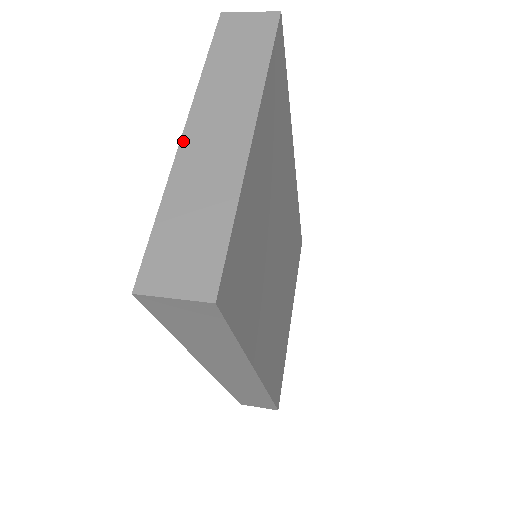
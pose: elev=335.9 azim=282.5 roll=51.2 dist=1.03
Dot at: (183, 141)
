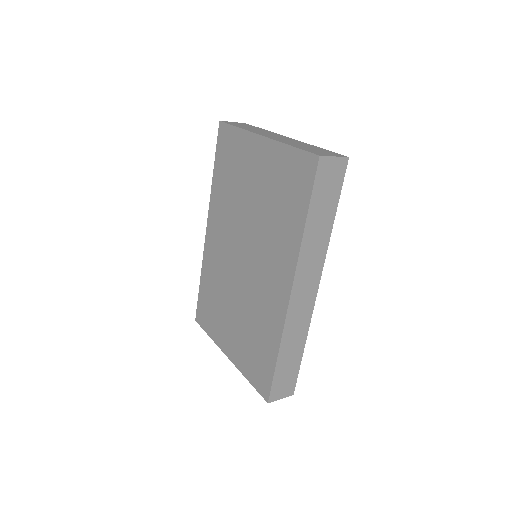
Dot at: (268, 137)
